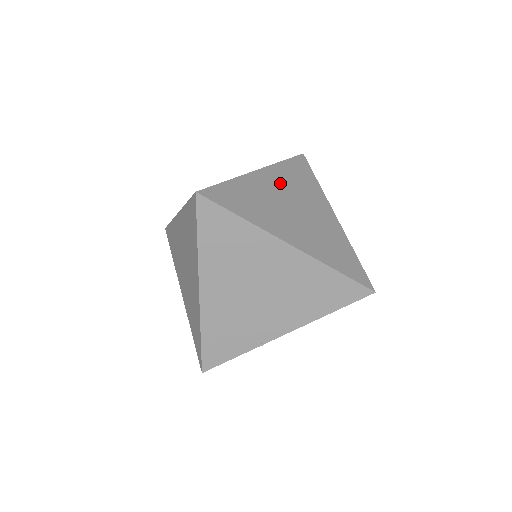
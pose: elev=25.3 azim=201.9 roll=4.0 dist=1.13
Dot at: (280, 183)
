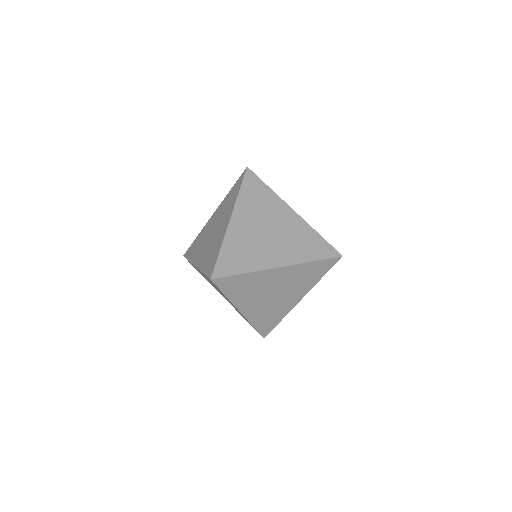
Dot at: occluded
